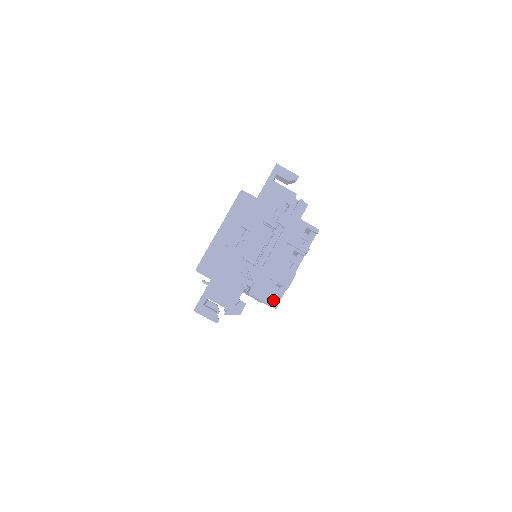
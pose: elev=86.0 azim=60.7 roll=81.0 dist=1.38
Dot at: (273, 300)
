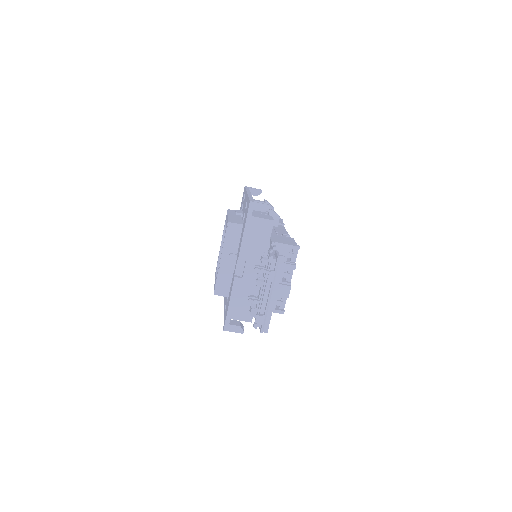
Dot at: (279, 307)
